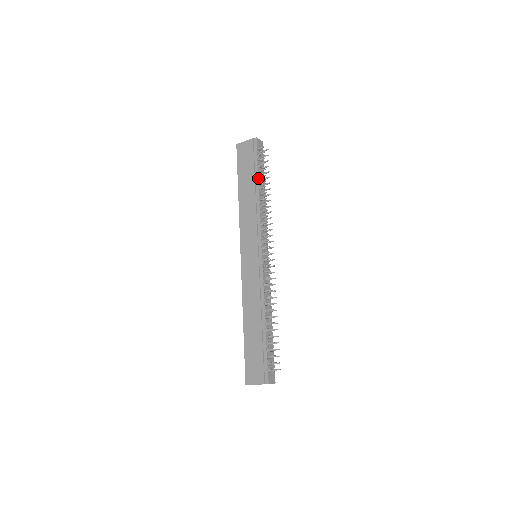
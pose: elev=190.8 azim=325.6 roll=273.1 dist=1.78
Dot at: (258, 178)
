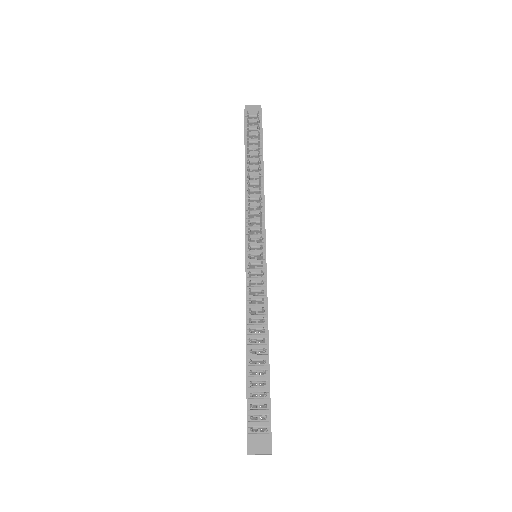
Dot at: (245, 153)
